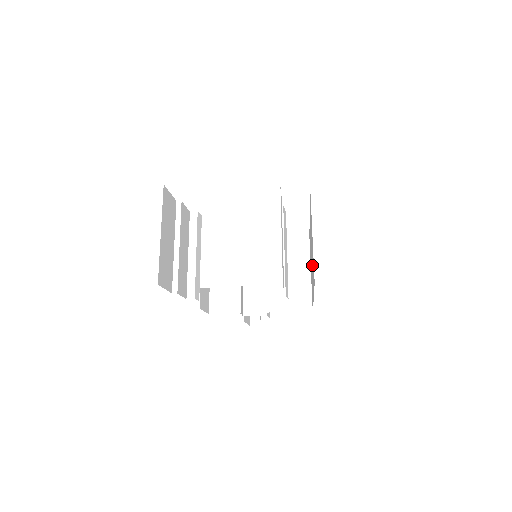
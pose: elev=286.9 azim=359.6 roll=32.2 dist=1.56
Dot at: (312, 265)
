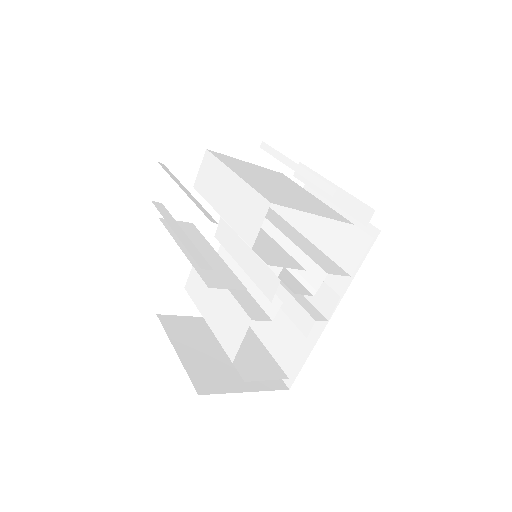
Dot at: occluded
